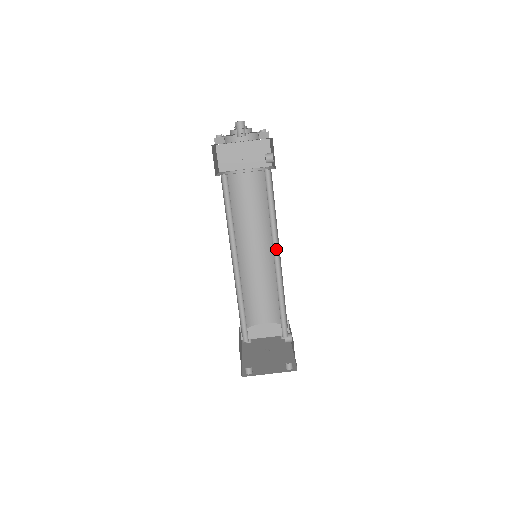
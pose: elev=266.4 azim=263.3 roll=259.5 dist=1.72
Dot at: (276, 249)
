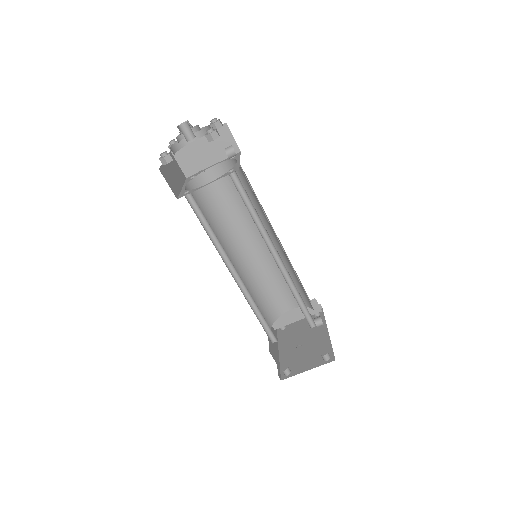
Dot at: (273, 248)
